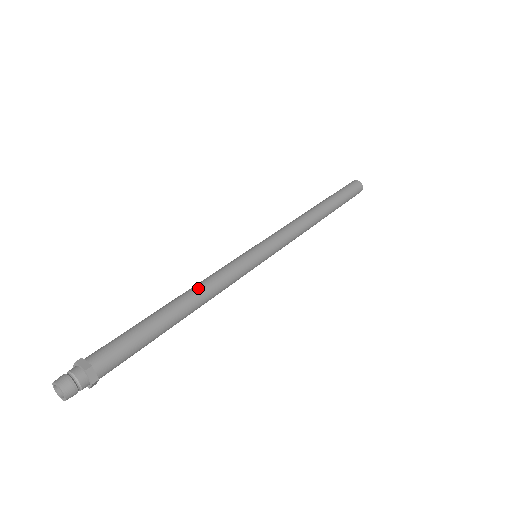
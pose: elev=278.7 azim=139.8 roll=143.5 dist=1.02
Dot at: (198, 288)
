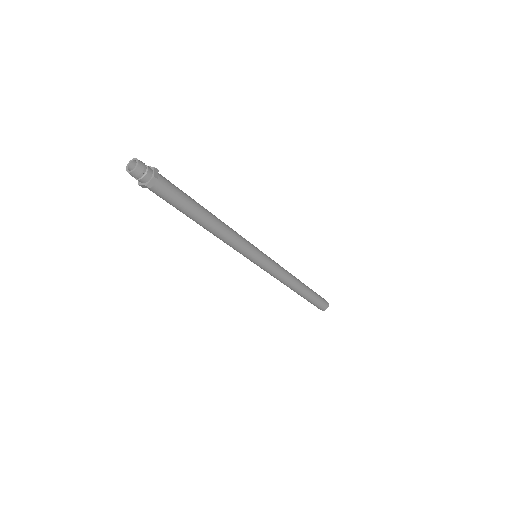
Dot at: occluded
